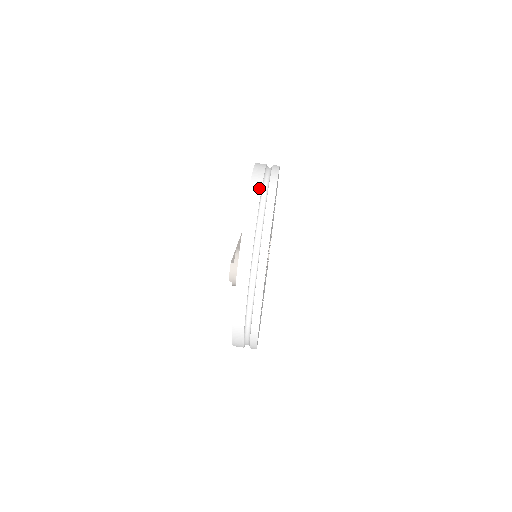
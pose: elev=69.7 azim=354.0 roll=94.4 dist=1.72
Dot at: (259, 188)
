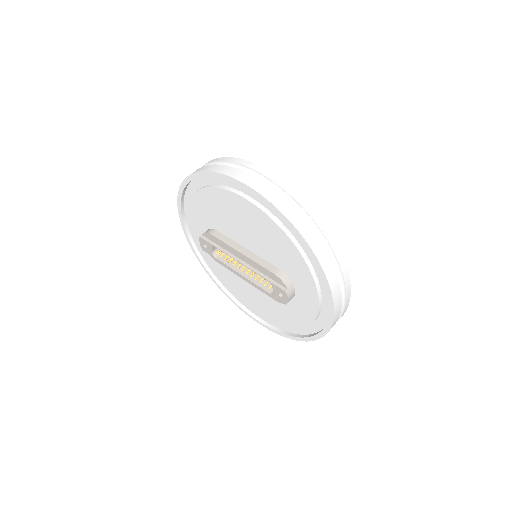
Dot at: (297, 214)
